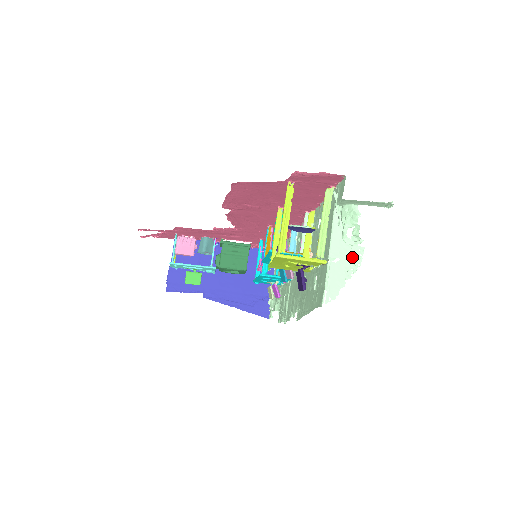
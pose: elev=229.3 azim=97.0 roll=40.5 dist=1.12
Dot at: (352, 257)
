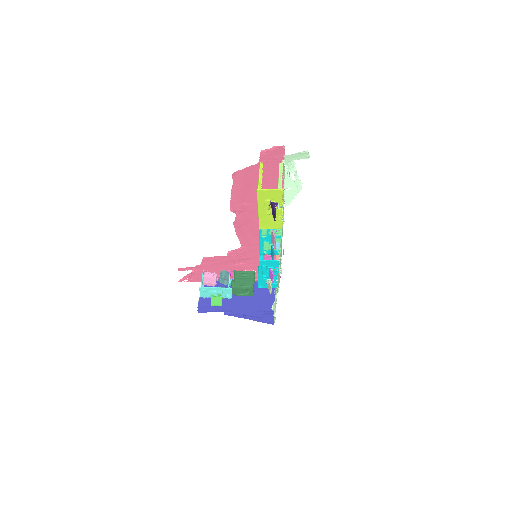
Dot at: (297, 187)
